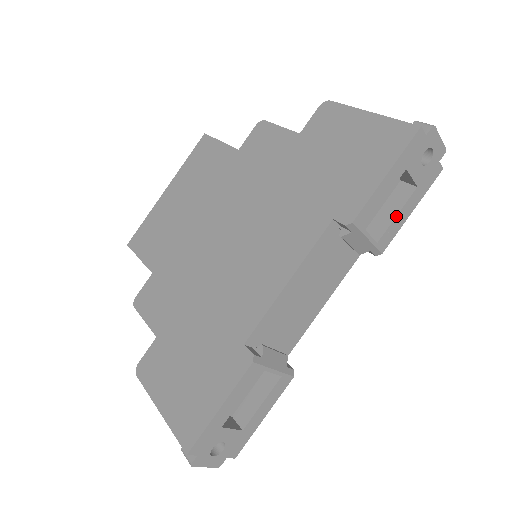
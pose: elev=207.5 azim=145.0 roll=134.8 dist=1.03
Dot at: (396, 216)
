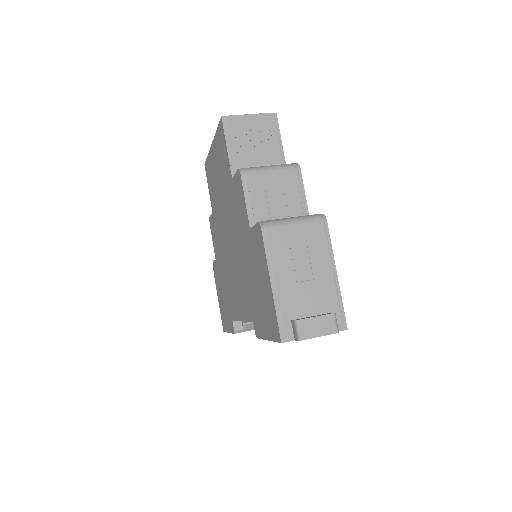
Dot at: occluded
